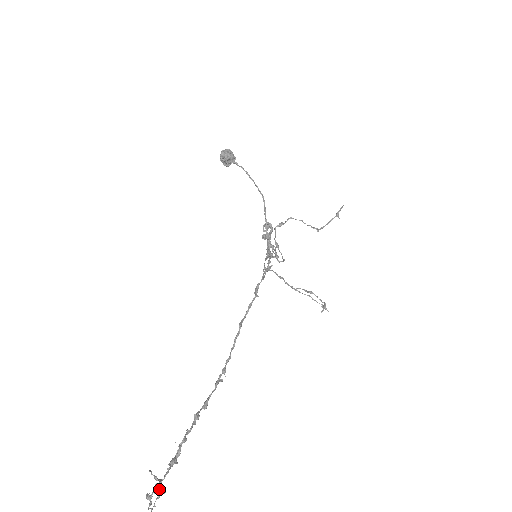
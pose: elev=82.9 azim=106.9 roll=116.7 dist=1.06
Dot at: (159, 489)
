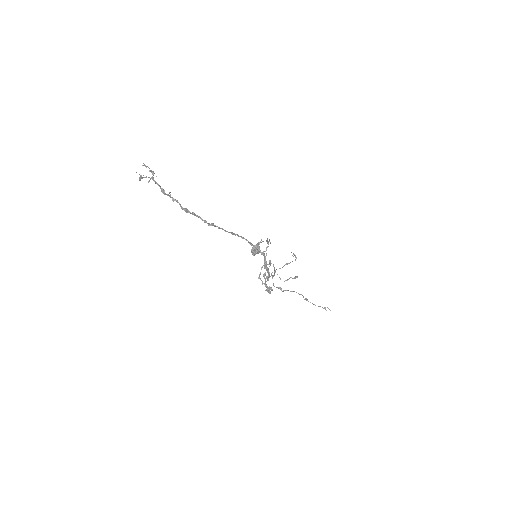
Dot at: (153, 171)
